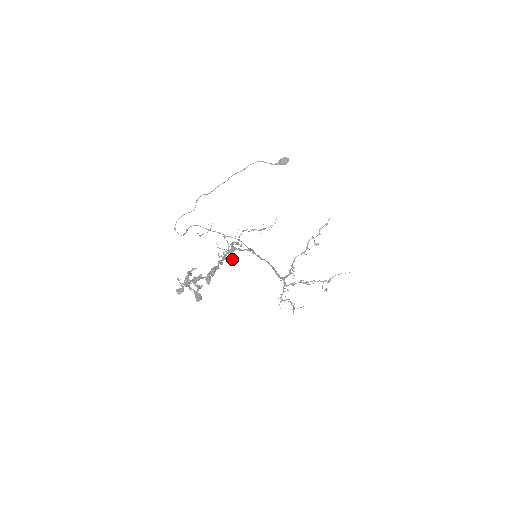
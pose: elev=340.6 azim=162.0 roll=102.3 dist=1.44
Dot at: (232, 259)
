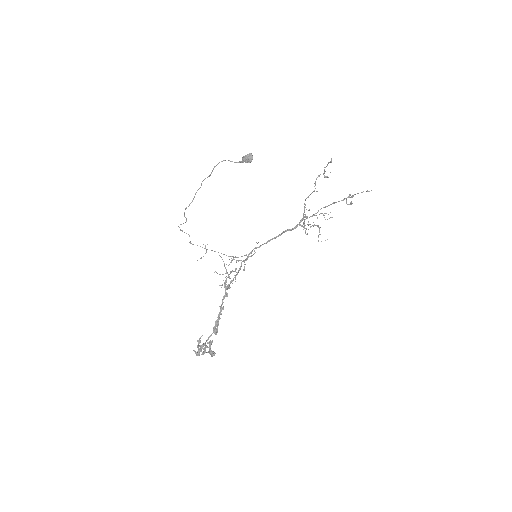
Dot at: occluded
